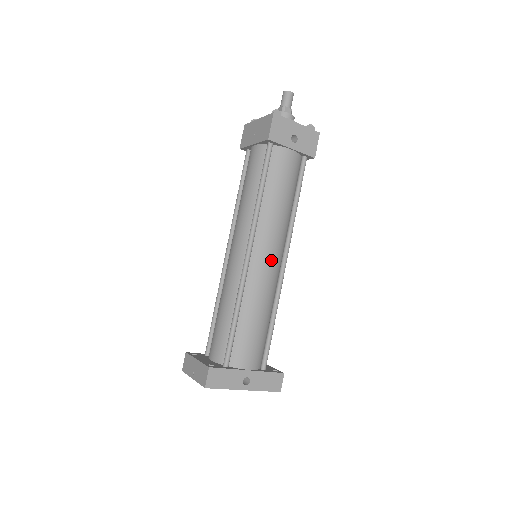
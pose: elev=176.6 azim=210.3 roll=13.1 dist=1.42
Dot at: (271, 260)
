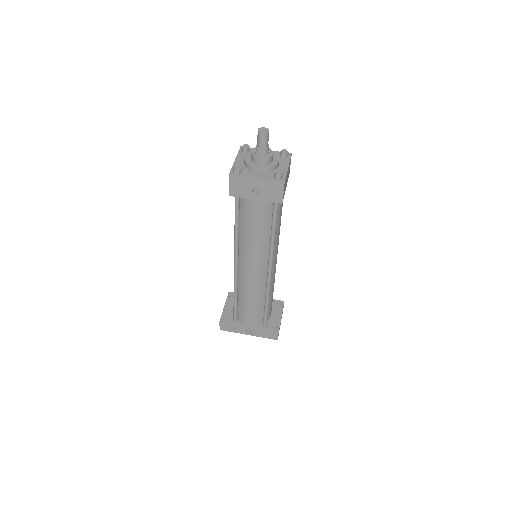
Dot at: (254, 272)
